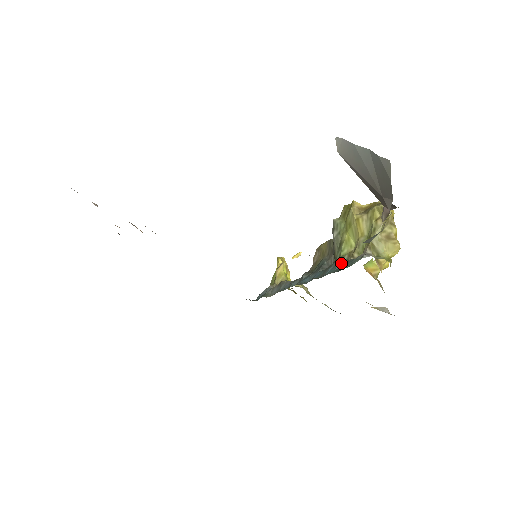
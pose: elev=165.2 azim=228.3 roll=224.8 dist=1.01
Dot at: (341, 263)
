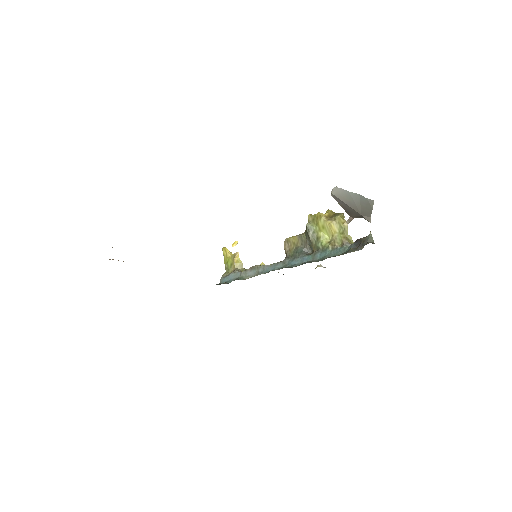
Dot at: (329, 250)
